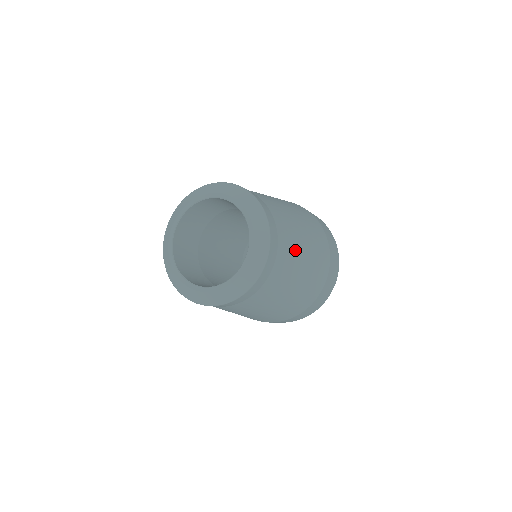
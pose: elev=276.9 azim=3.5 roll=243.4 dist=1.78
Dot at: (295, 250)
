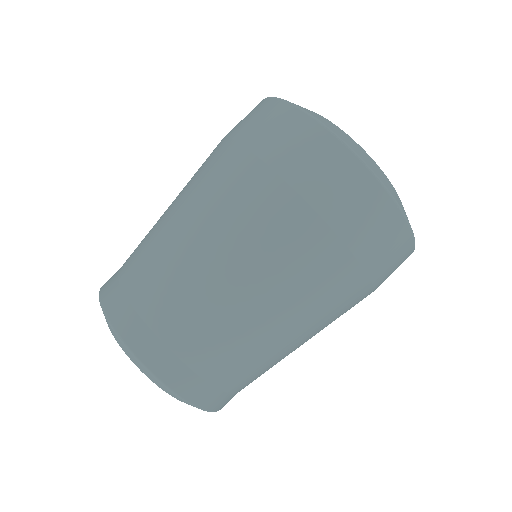
Dot at: (244, 342)
